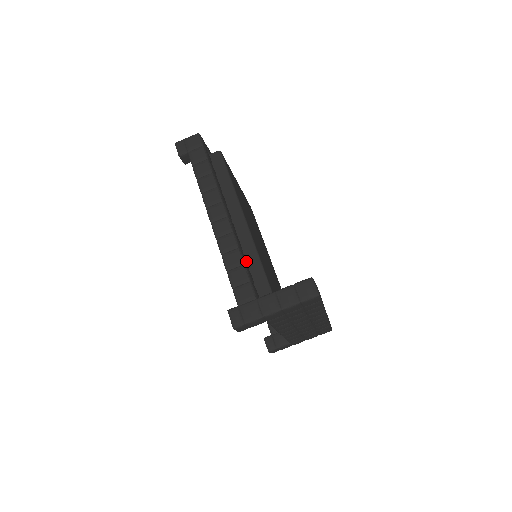
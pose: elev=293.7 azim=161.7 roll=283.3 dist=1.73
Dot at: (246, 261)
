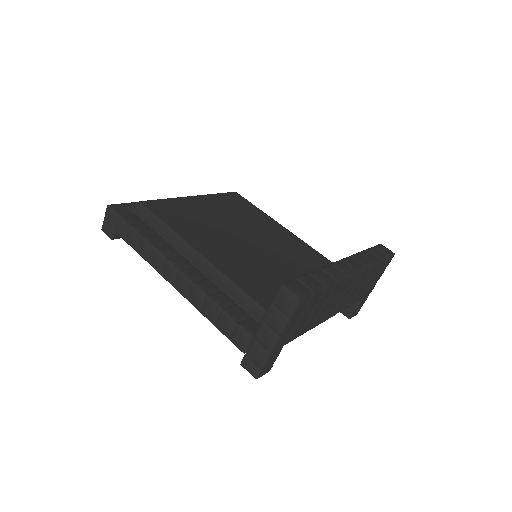
Dot at: (226, 299)
